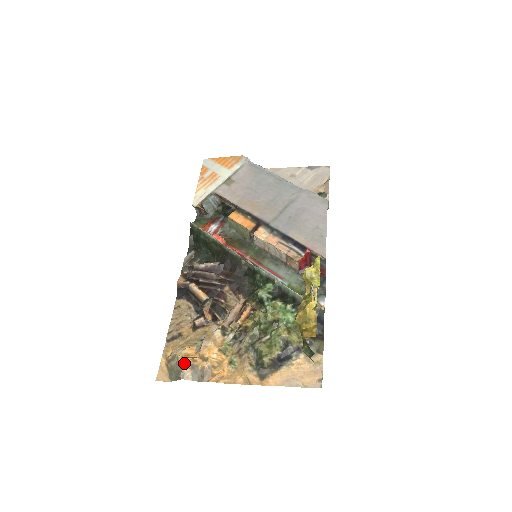
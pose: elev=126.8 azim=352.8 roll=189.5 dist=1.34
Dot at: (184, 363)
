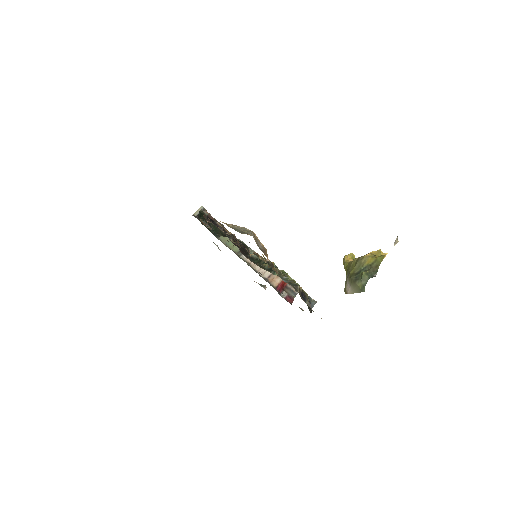
Dot at: (252, 231)
